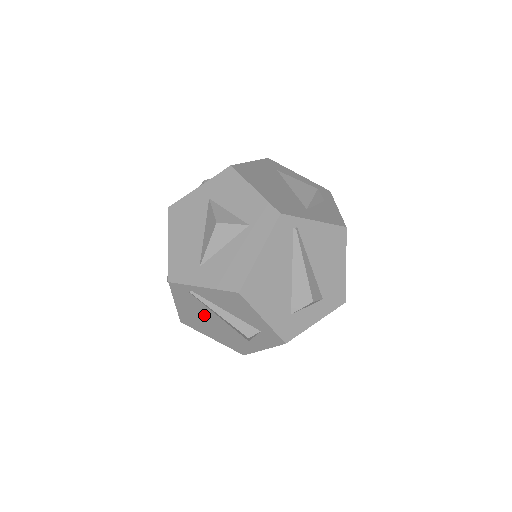
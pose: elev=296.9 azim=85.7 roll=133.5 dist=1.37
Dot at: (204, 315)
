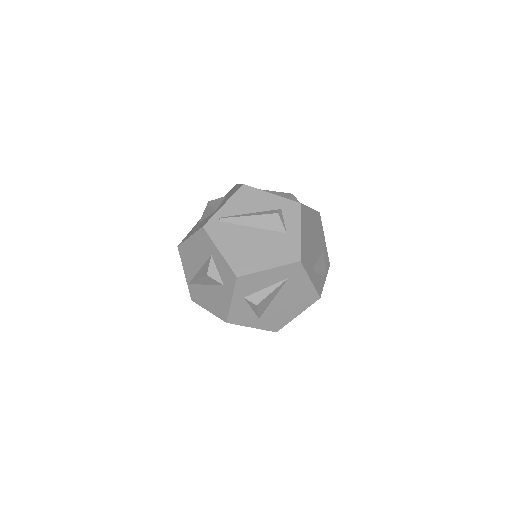
Dot at: (244, 239)
